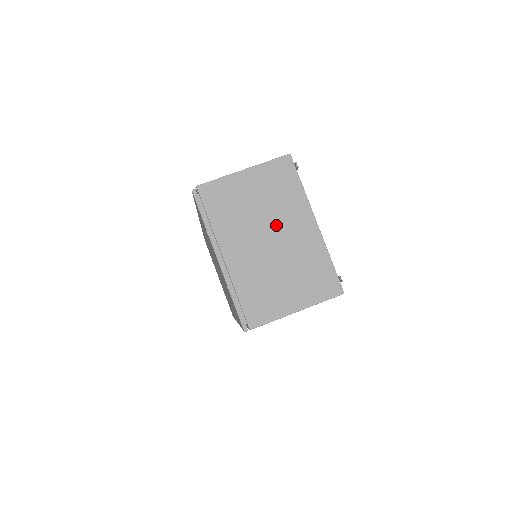
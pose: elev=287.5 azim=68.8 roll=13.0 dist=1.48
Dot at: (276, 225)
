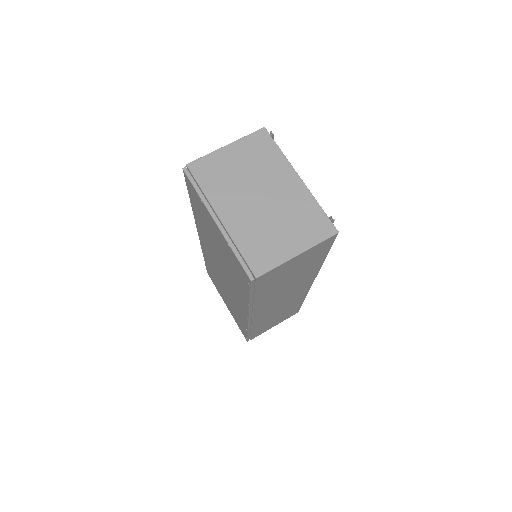
Dot at: (263, 185)
